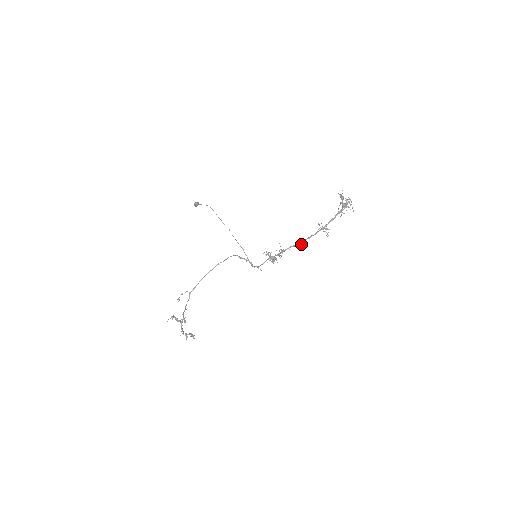
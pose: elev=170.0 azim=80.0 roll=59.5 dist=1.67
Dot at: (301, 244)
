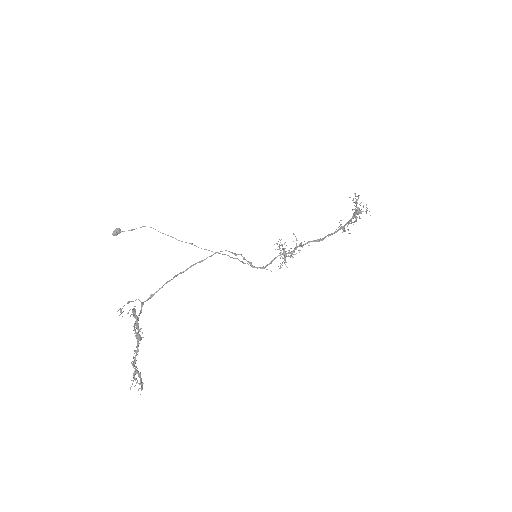
Dot at: (323, 239)
